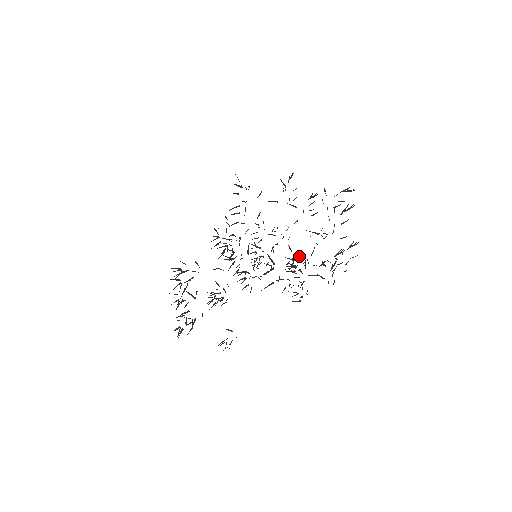
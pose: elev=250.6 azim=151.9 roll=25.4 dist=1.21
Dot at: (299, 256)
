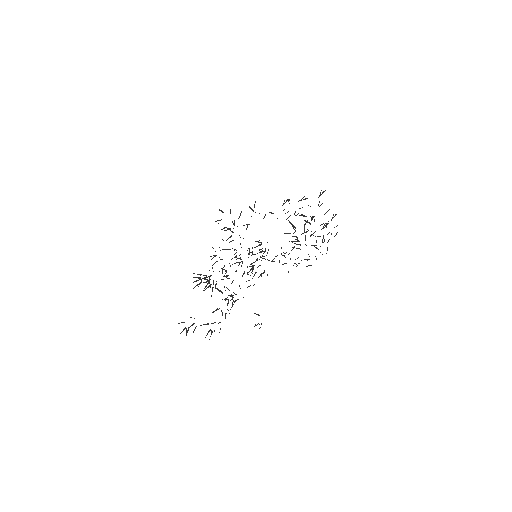
Dot at: (308, 222)
